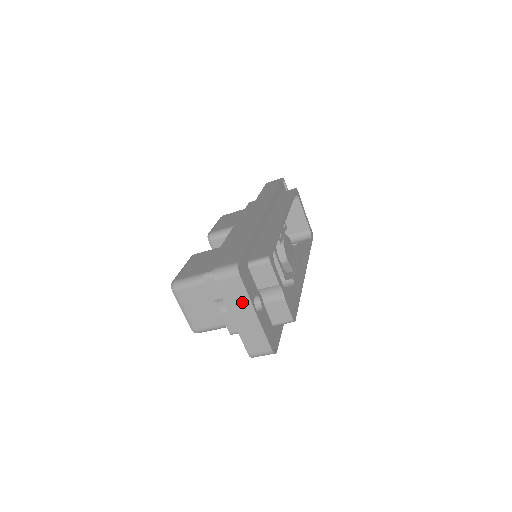
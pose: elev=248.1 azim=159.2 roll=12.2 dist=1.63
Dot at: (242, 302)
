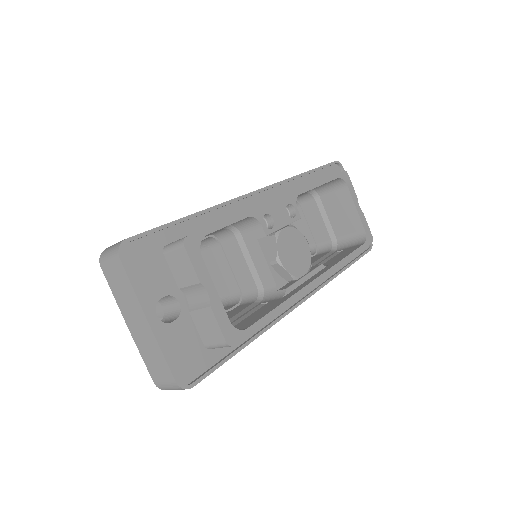
Dot at: (130, 300)
